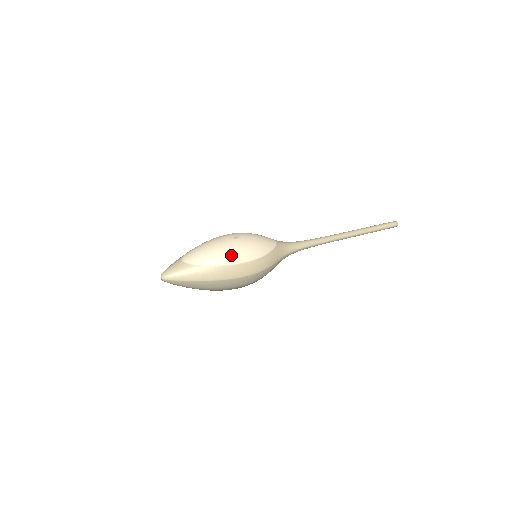
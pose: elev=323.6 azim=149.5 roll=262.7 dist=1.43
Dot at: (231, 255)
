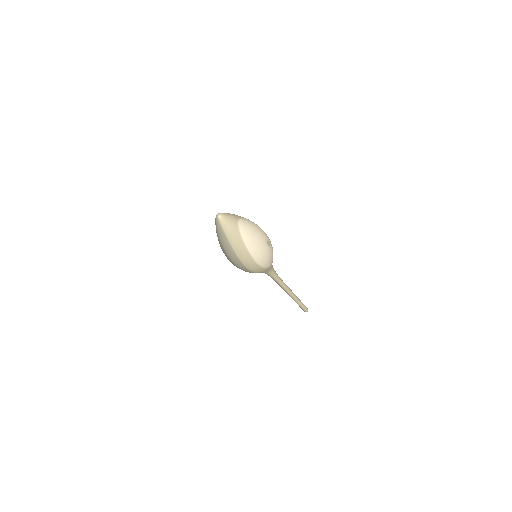
Dot at: (258, 252)
